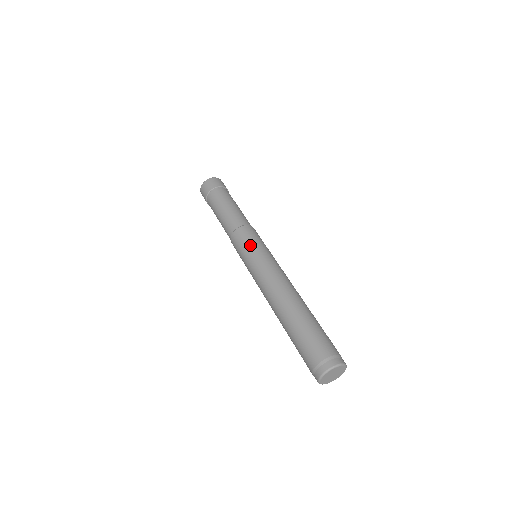
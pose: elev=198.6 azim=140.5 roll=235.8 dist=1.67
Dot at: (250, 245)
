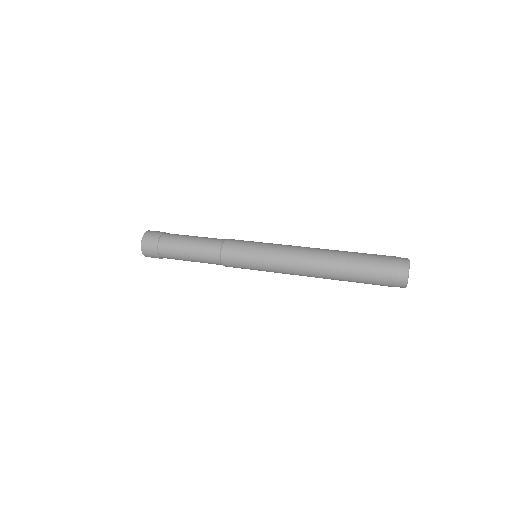
Dot at: (253, 241)
